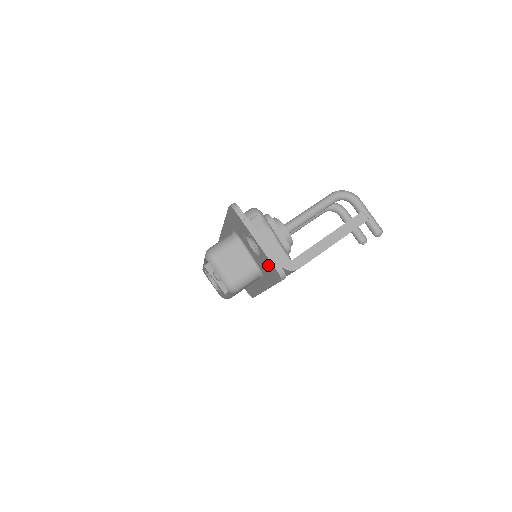
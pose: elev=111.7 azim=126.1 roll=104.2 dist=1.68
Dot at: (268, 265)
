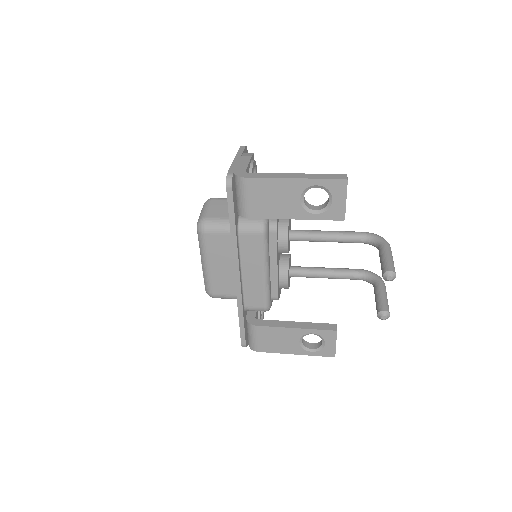
Dot at: occluded
